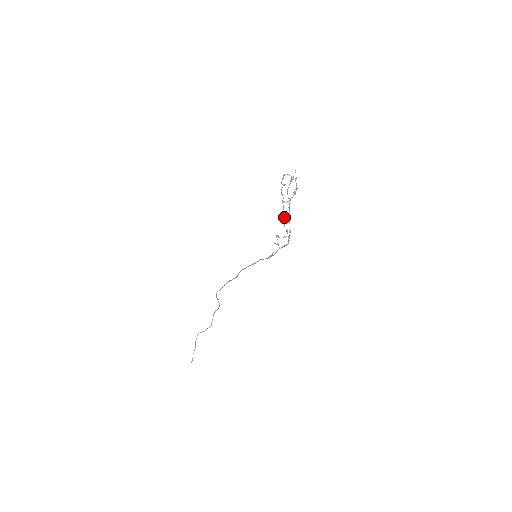
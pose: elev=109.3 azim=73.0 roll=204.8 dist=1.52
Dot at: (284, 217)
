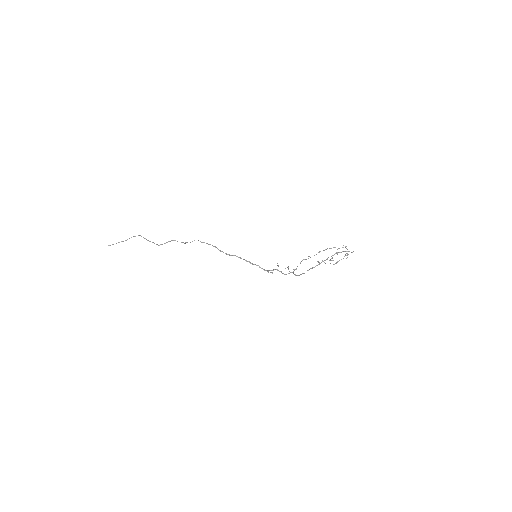
Dot at: (306, 259)
